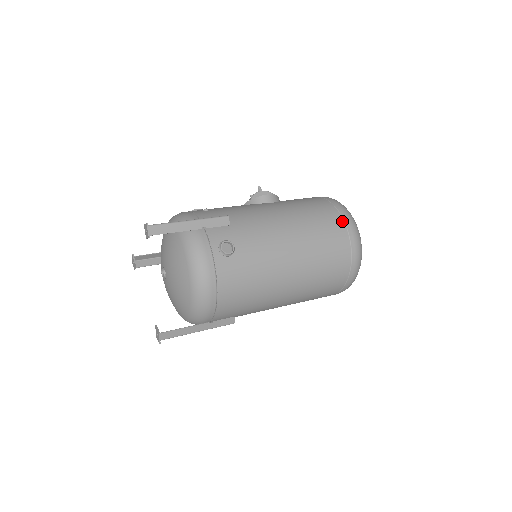
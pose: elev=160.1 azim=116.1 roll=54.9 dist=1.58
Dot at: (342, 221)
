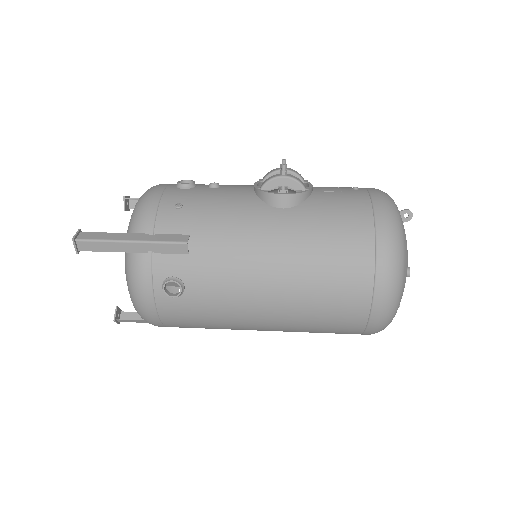
Dot at: (371, 279)
